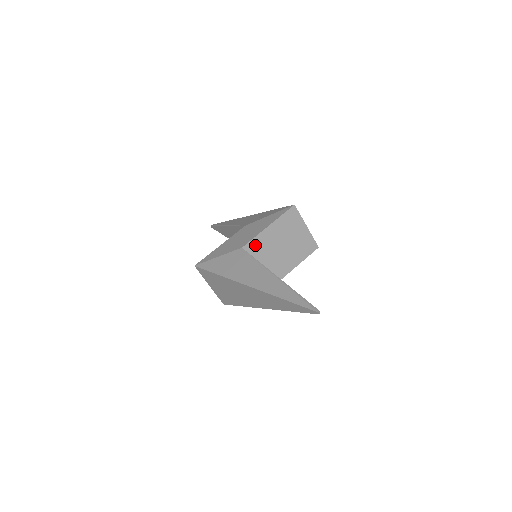
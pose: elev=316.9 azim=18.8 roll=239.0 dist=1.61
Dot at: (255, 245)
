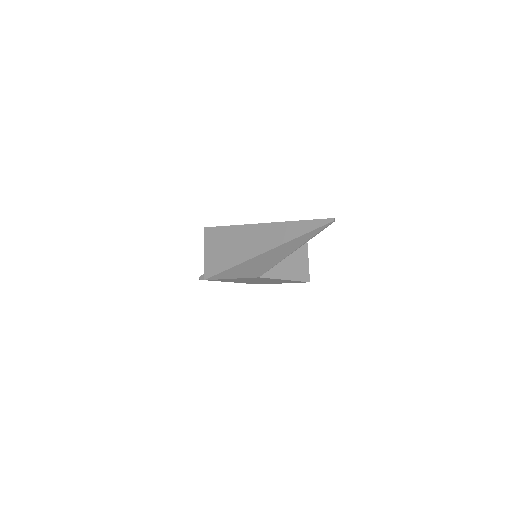
Dot at: occluded
